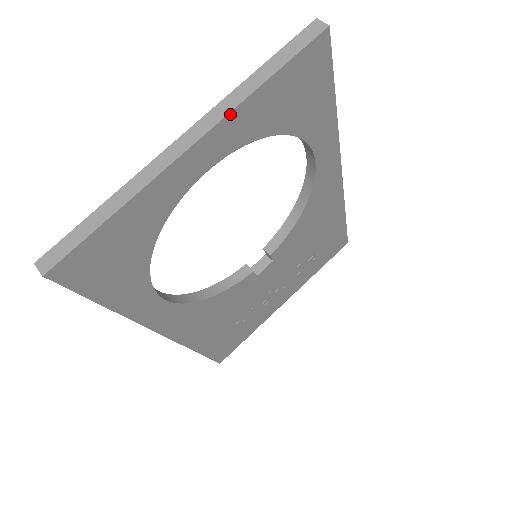
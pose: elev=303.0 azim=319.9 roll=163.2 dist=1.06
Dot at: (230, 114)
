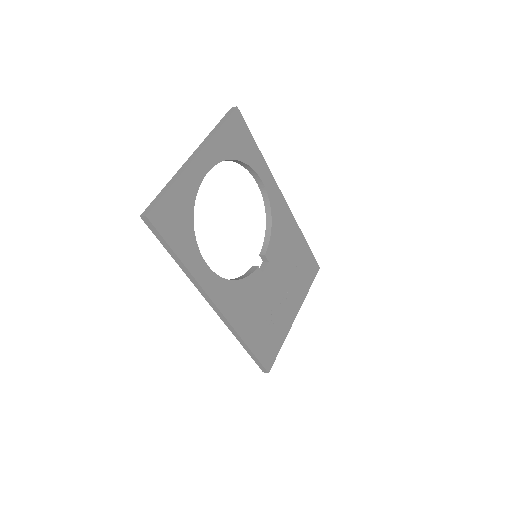
Dot at: (209, 142)
